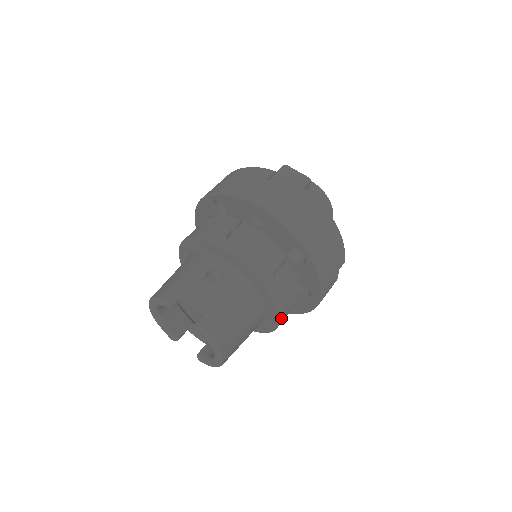
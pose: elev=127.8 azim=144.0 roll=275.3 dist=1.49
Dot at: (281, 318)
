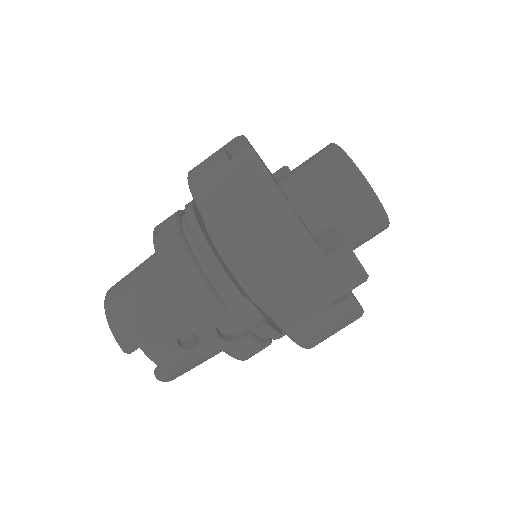
Dot at: occluded
